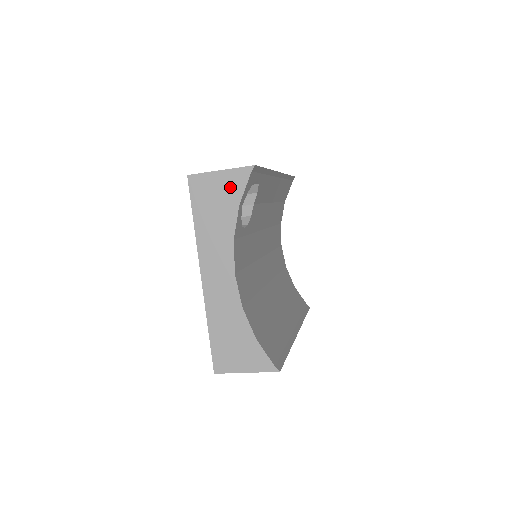
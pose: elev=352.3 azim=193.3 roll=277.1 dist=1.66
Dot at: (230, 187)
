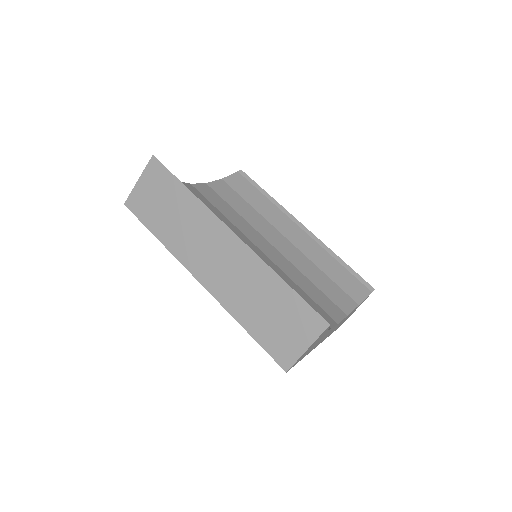
Dot at: occluded
